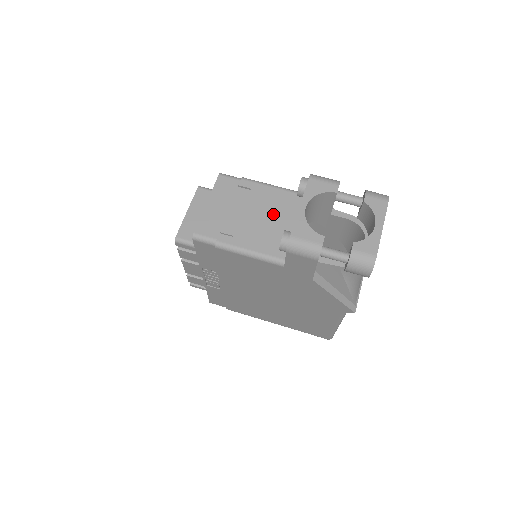
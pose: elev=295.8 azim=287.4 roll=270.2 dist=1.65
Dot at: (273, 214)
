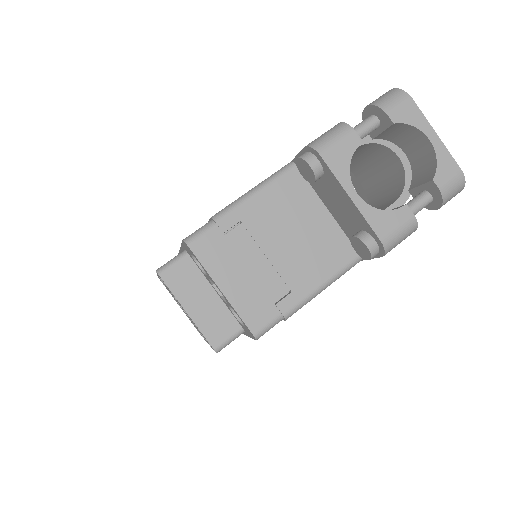
Dot at: (294, 223)
